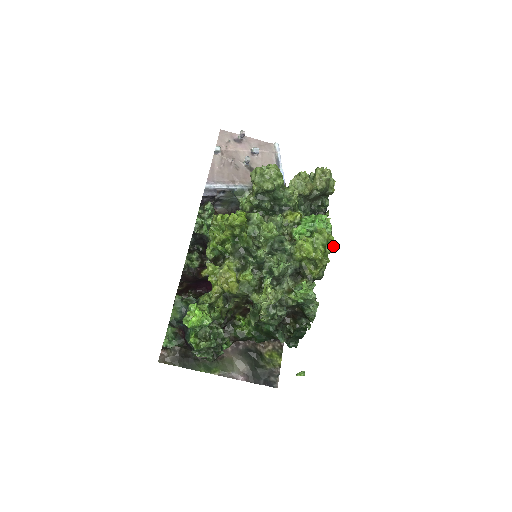
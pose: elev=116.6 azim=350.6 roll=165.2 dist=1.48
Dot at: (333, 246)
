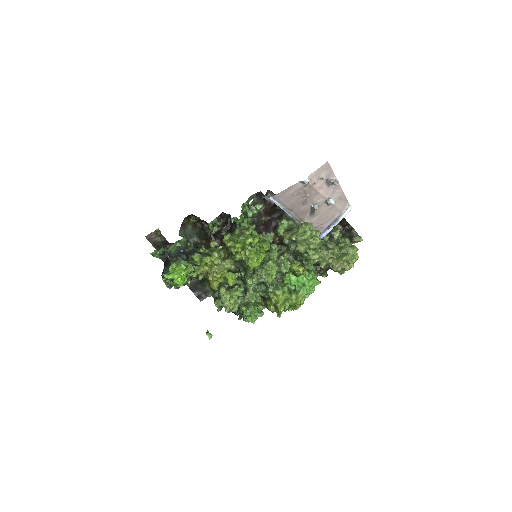
Dot at: (296, 309)
